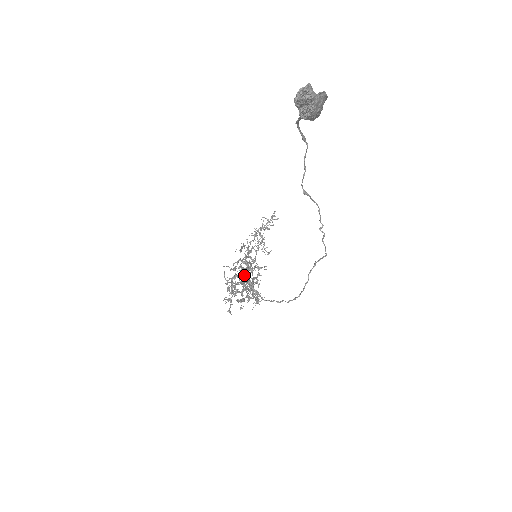
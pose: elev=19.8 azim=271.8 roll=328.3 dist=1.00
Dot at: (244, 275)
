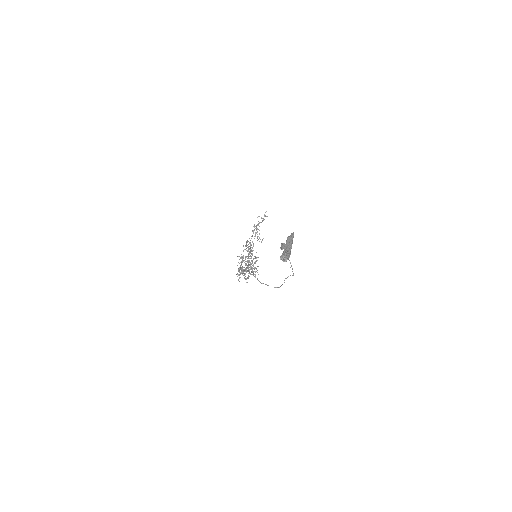
Dot at: (248, 262)
